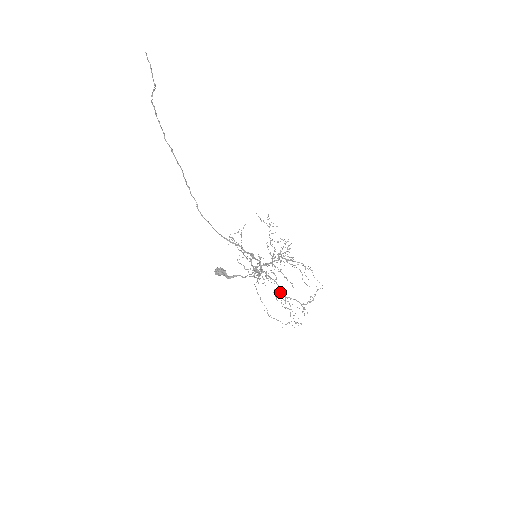
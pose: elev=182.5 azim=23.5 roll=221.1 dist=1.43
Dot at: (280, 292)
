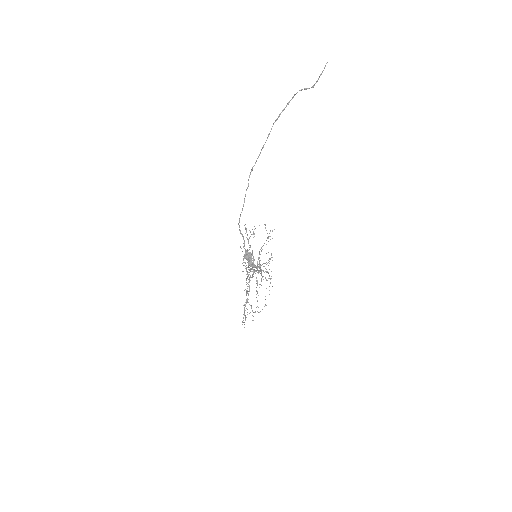
Dot at: (248, 294)
